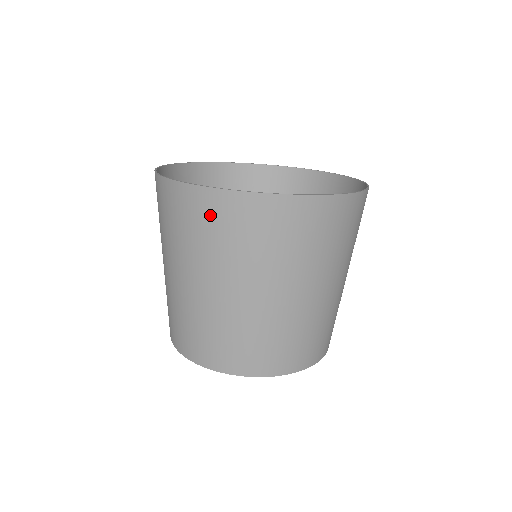
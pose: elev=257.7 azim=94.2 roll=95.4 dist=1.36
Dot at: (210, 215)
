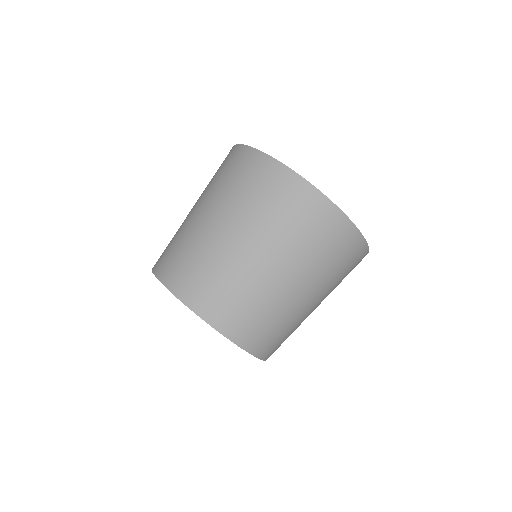
Dot at: (253, 171)
